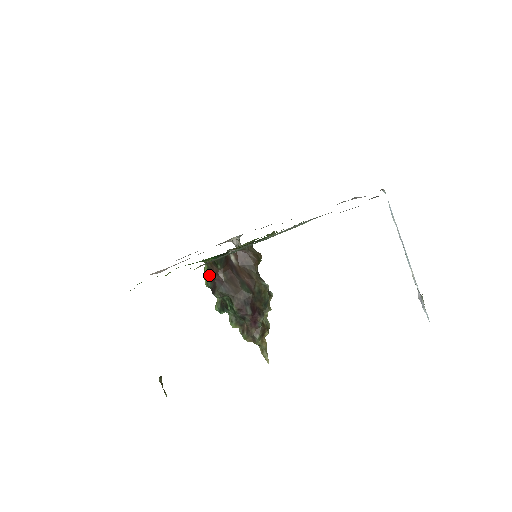
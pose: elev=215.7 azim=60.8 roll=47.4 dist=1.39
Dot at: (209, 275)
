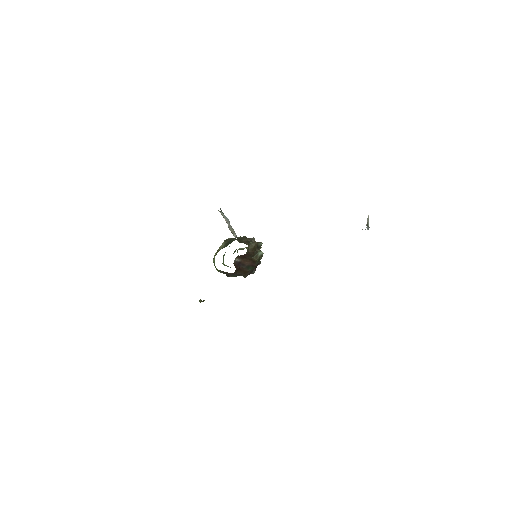
Dot at: (222, 272)
